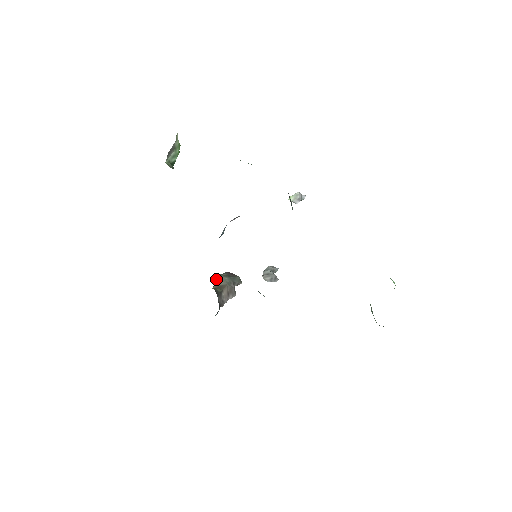
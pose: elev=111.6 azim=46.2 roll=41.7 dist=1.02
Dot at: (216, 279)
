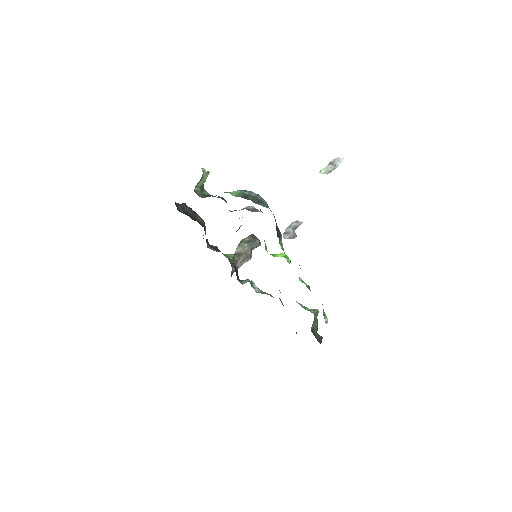
Dot at: (239, 244)
